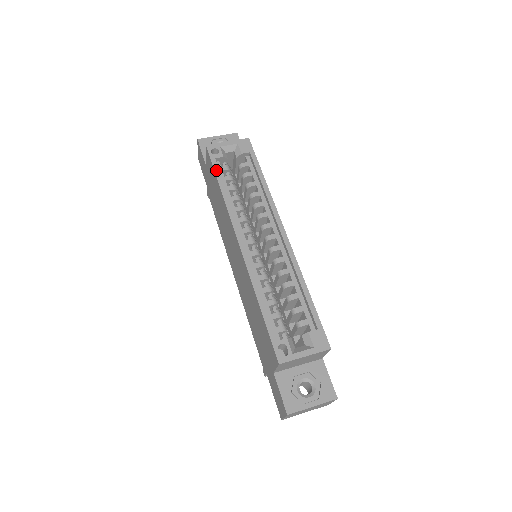
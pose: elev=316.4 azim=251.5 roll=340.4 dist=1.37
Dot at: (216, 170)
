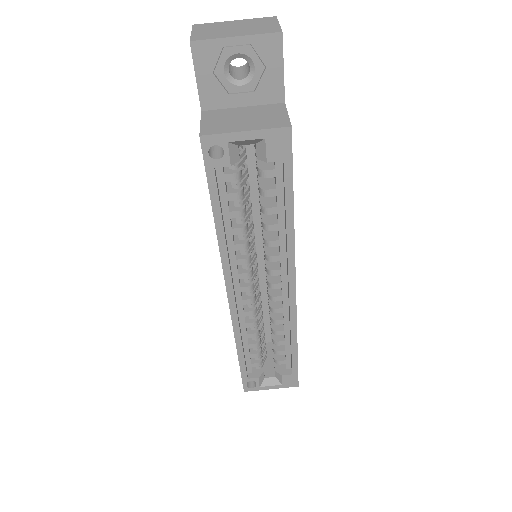
Dot at: (212, 192)
